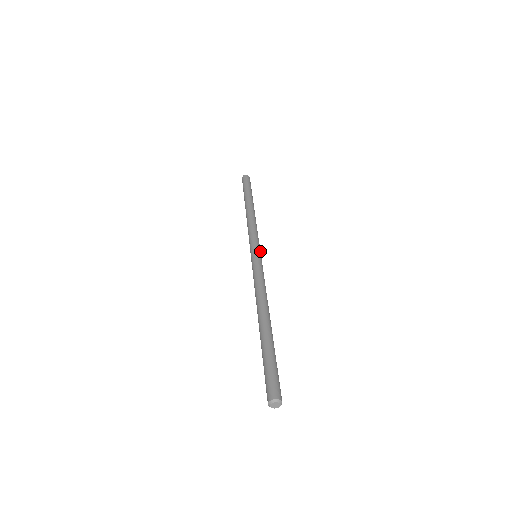
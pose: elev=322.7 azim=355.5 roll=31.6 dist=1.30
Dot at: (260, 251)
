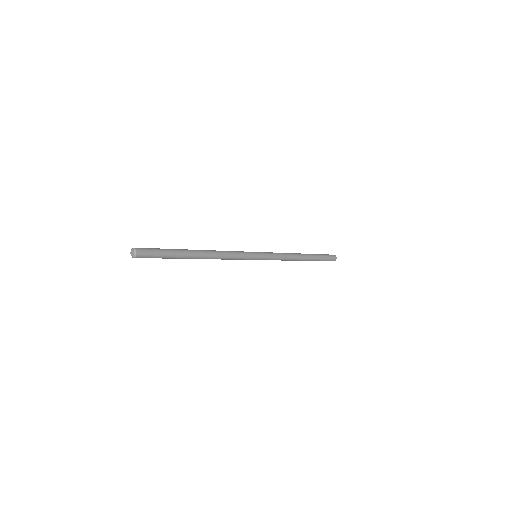
Dot at: (261, 259)
